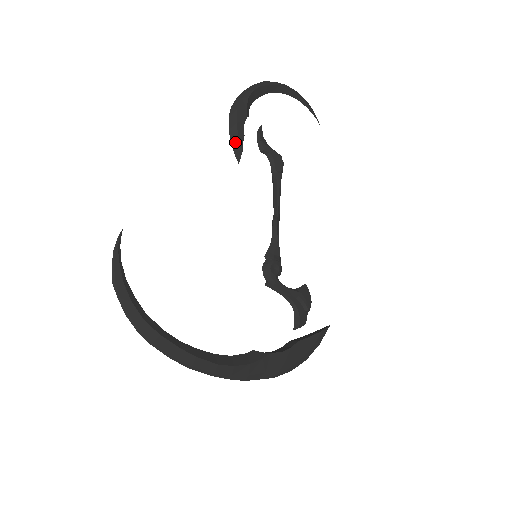
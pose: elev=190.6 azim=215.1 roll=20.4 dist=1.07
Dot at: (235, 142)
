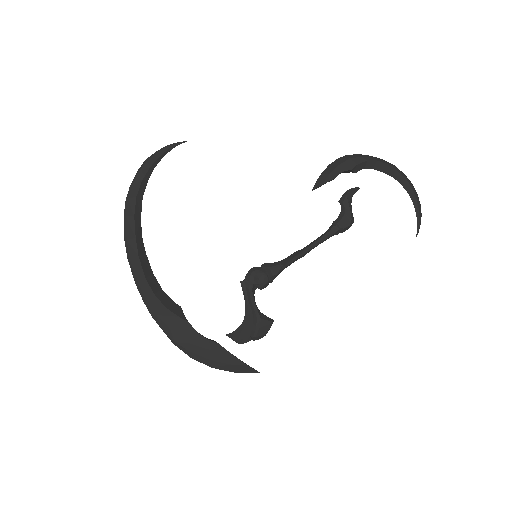
Dot at: (324, 175)
